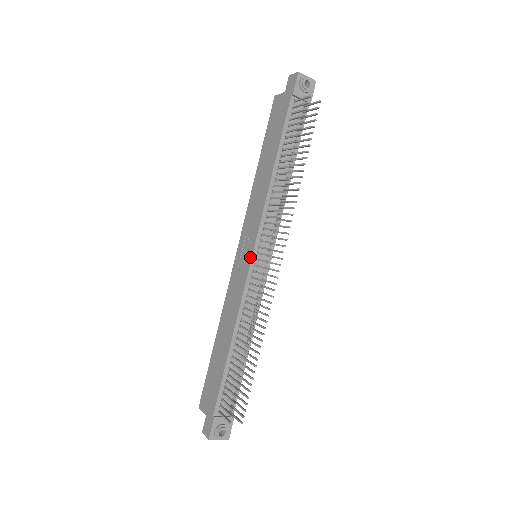
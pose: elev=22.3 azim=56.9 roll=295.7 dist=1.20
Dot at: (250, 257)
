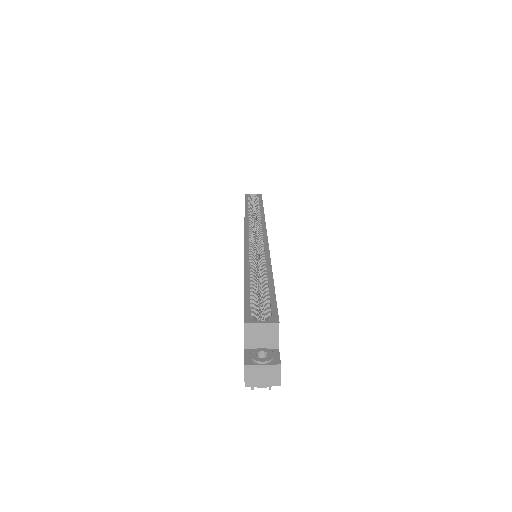
Dot at: occluded
